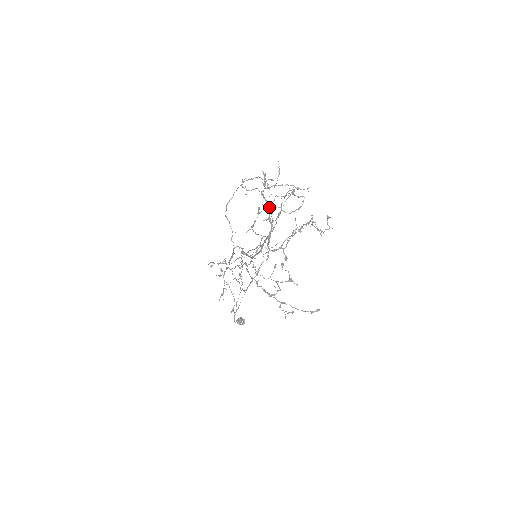
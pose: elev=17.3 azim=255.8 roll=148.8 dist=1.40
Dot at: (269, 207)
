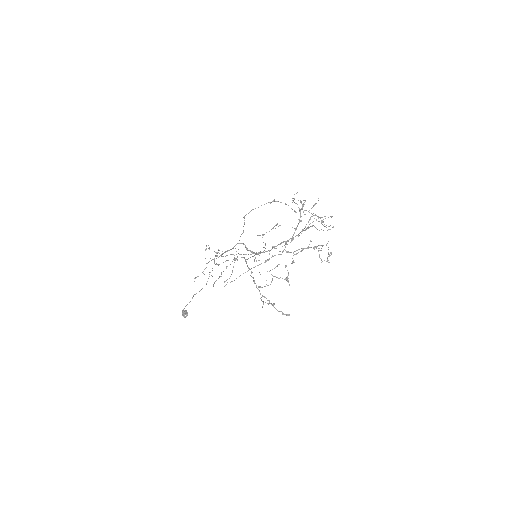
Dot at: (300, 221)
